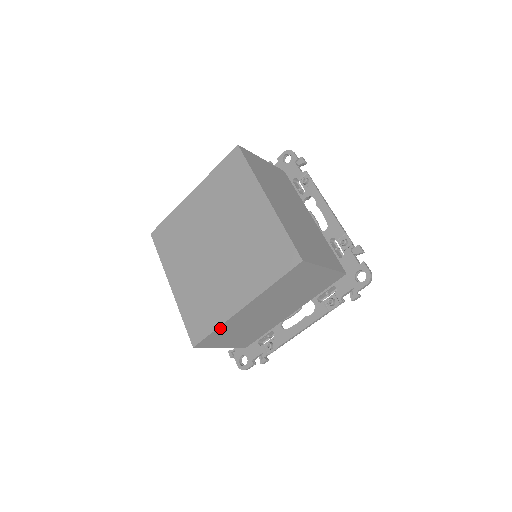
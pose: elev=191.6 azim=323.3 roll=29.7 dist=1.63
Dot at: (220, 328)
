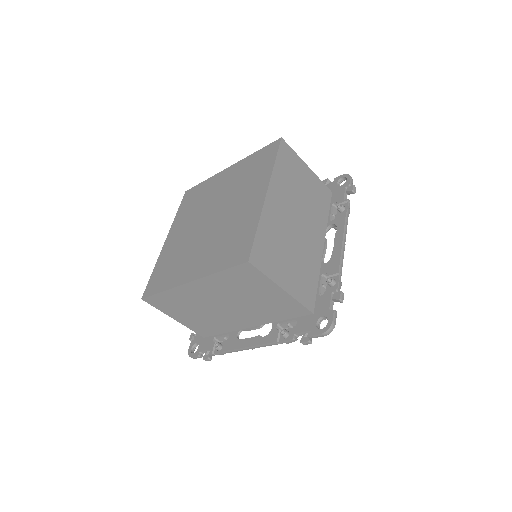
Dot at: (261, 228)
